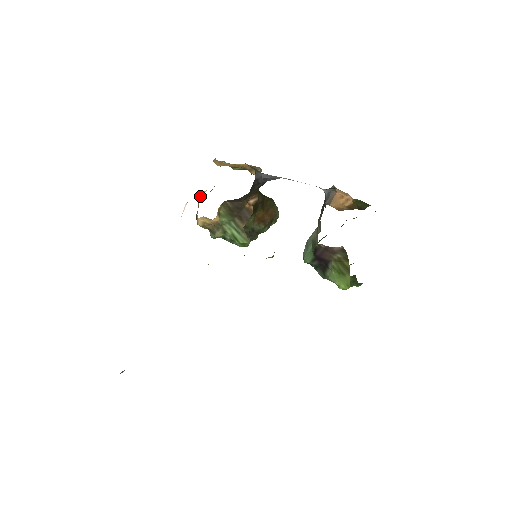
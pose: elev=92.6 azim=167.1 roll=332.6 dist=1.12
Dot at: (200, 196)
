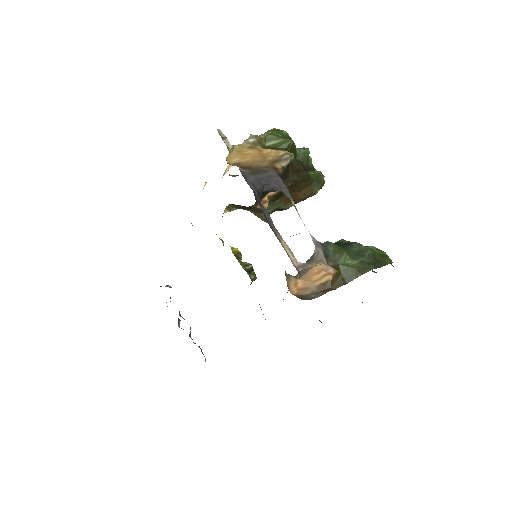
Dot at: occluded
